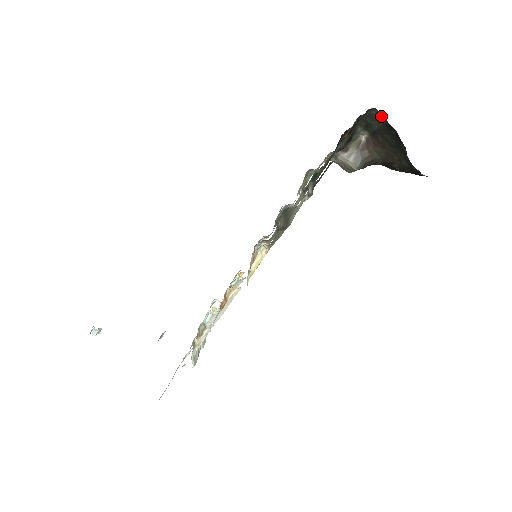
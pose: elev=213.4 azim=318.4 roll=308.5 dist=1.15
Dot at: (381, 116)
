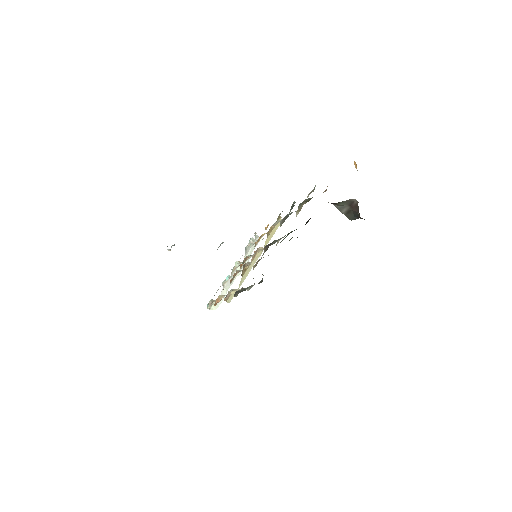
Dot at: occluded
